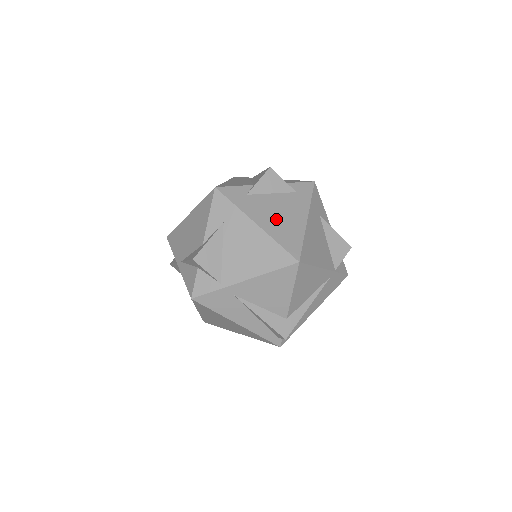
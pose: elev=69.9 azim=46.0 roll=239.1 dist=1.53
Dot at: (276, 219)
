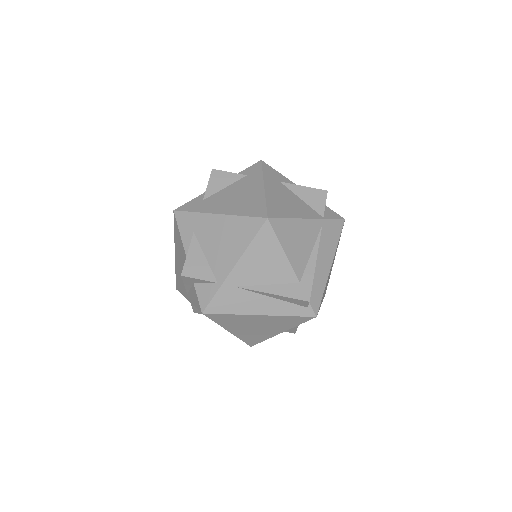
Dot at: (235, 202)
